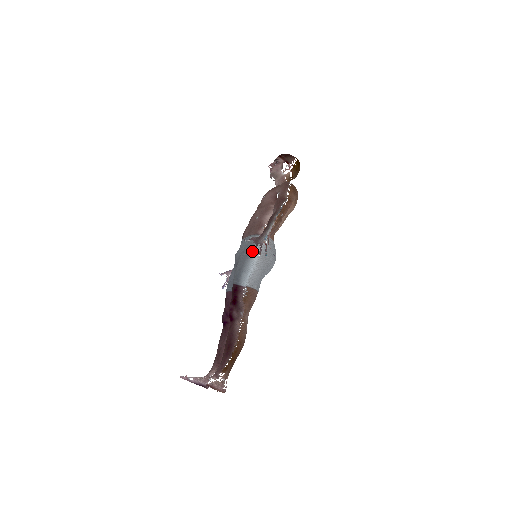
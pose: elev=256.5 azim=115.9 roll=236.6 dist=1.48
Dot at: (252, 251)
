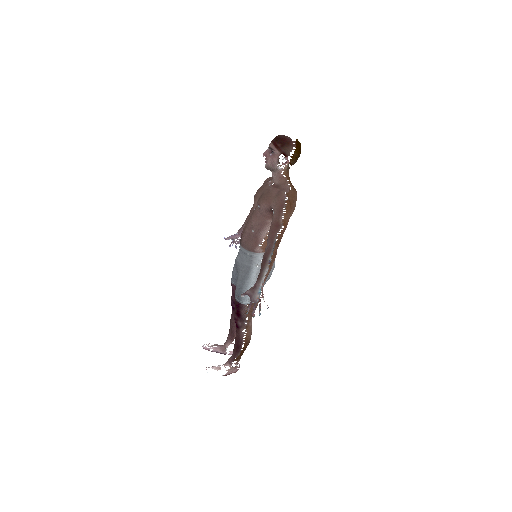
Dot at: (246, 313)
